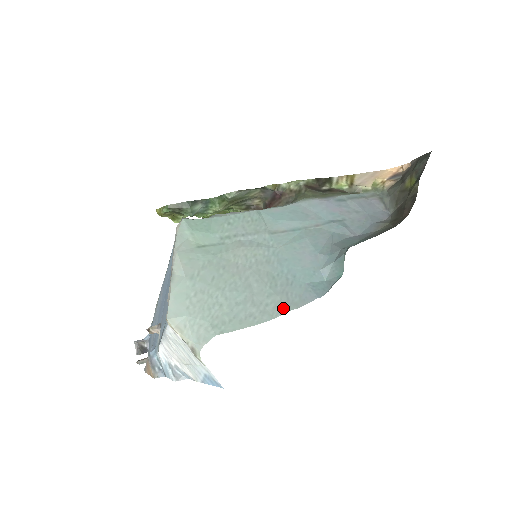
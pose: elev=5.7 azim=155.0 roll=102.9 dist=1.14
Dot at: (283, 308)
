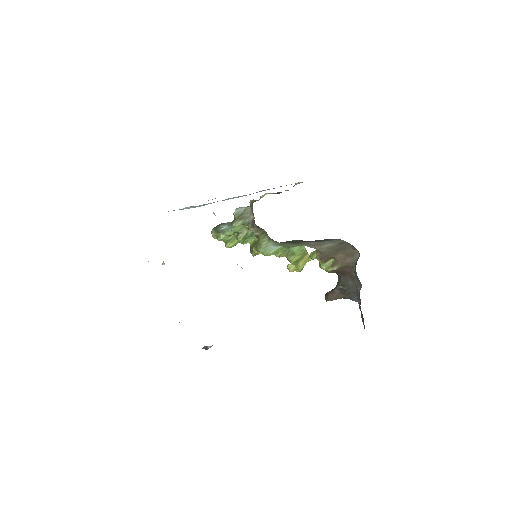
Dot at: occluded
